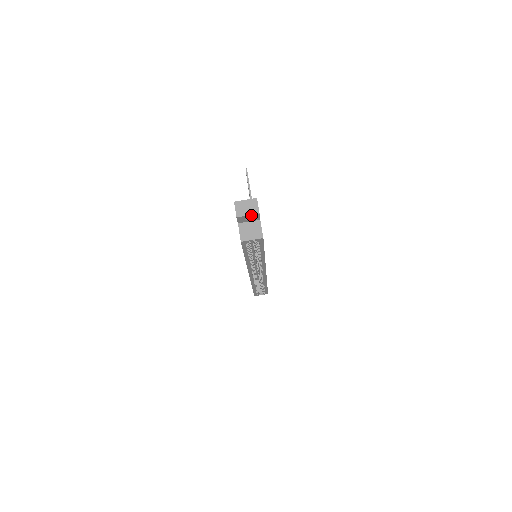
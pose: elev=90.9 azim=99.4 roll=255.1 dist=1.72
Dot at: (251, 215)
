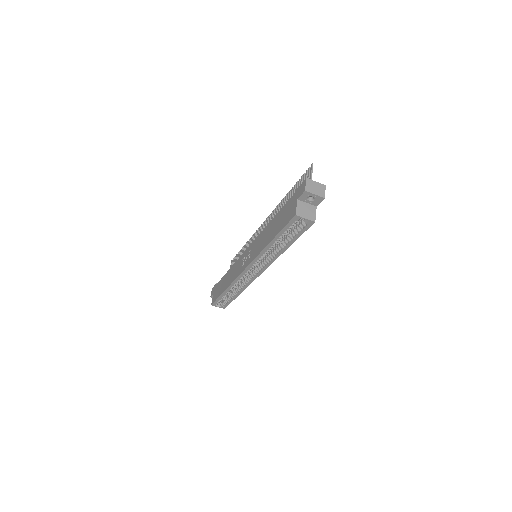
Dot at: (317, 196)
